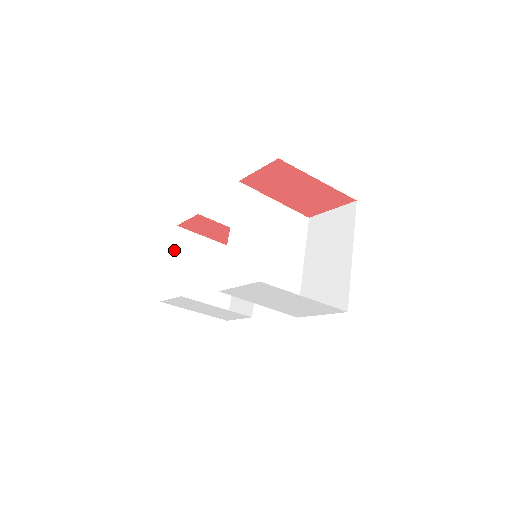
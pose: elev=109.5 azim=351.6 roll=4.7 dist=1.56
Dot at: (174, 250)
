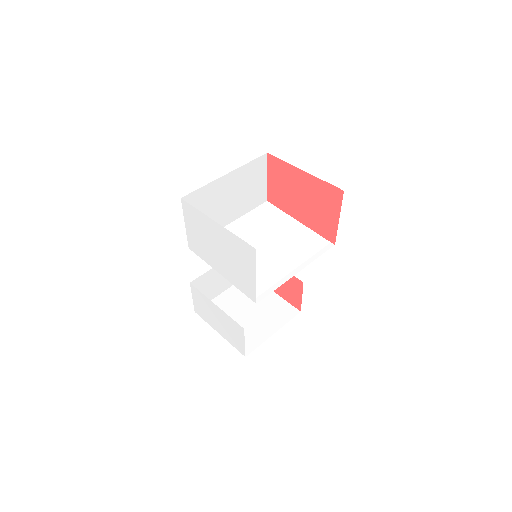
Dot at: (235, 287)
